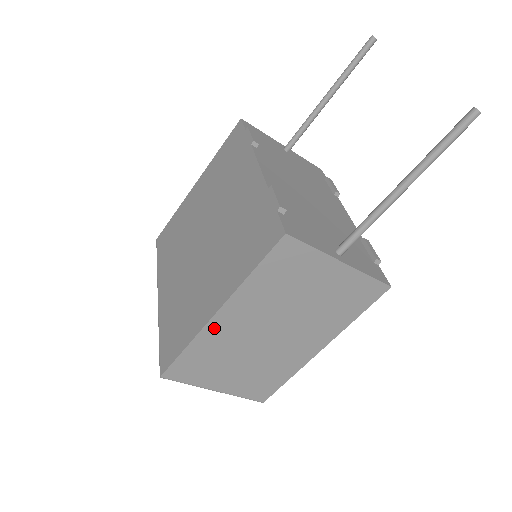
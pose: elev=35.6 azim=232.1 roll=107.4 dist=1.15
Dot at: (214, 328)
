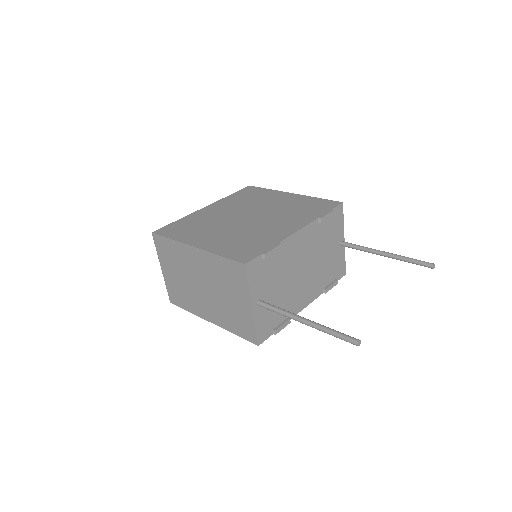
Dot at: (187, 250)
